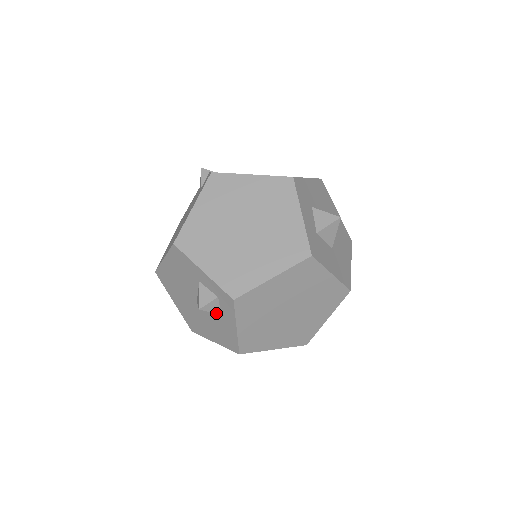
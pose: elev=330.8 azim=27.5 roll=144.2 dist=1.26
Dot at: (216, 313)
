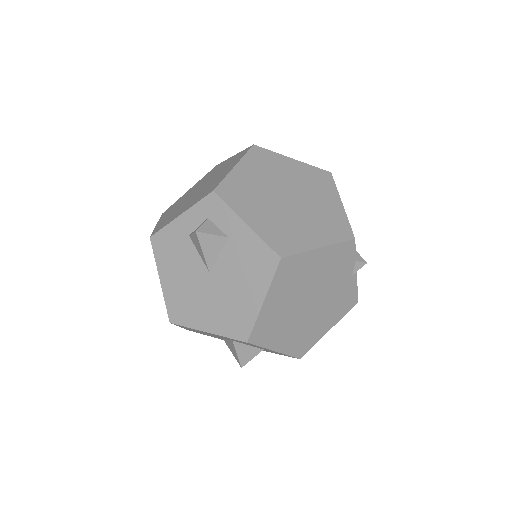
Dot at: (220, 236)
